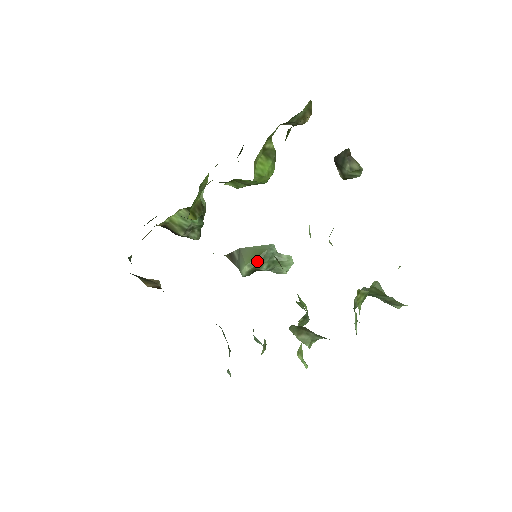
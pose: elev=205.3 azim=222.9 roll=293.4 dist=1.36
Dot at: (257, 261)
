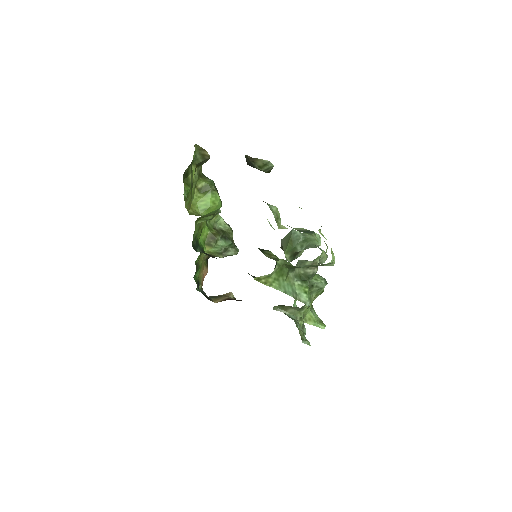
Dot at: (290, 247)
